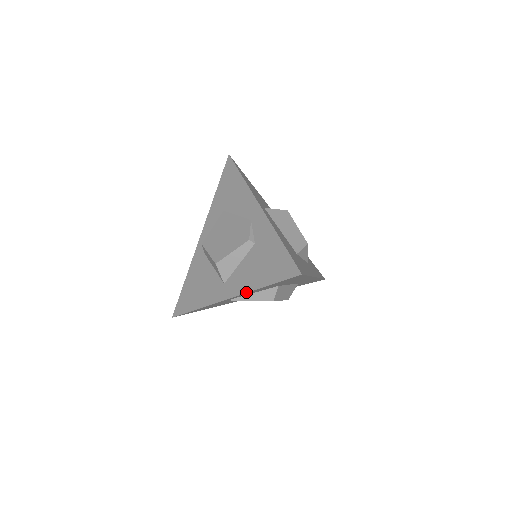
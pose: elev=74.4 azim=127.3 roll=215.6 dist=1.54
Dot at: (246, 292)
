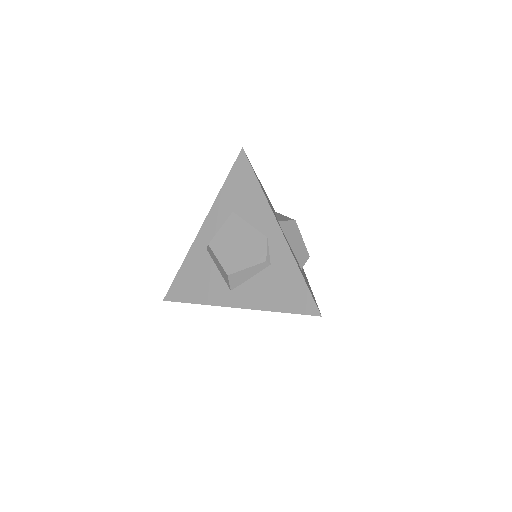
Dot at: (257, 309)
